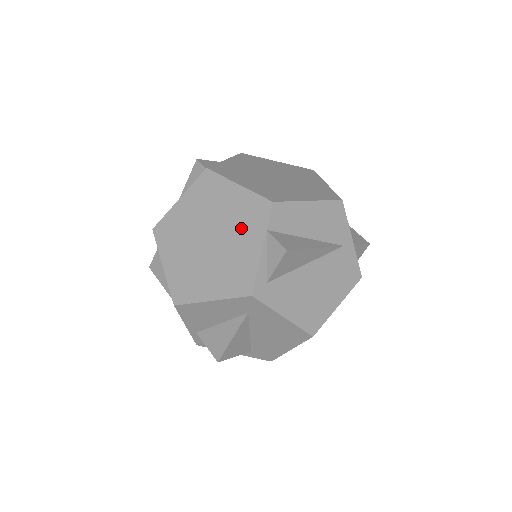
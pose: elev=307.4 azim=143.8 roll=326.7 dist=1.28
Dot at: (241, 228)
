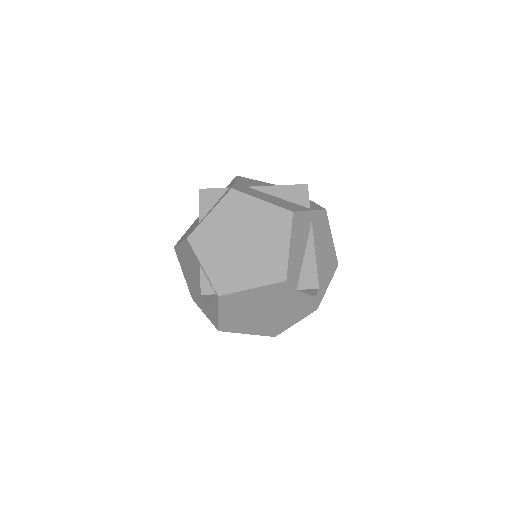
Dot at: (279, 299)
